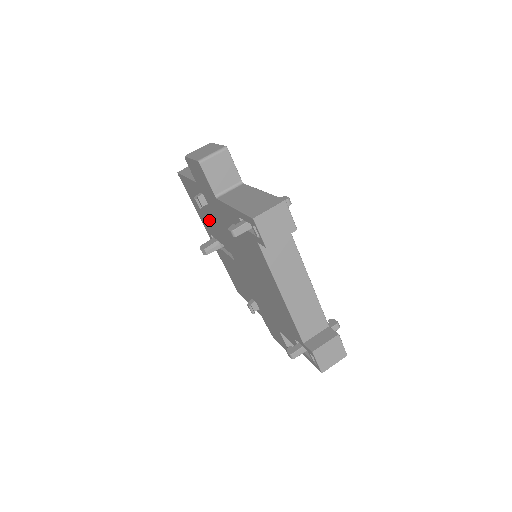
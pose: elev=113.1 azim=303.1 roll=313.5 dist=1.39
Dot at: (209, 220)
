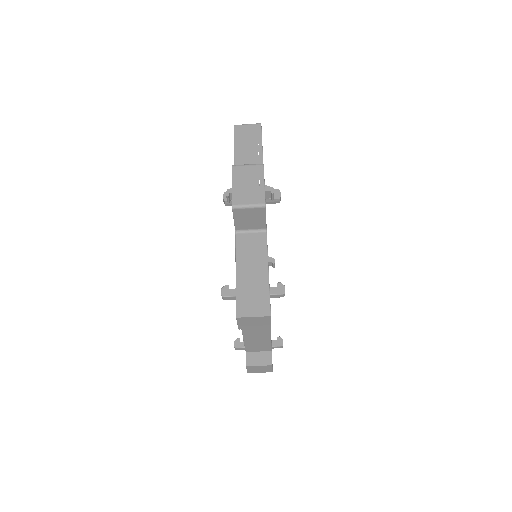
Dot at: occluded
